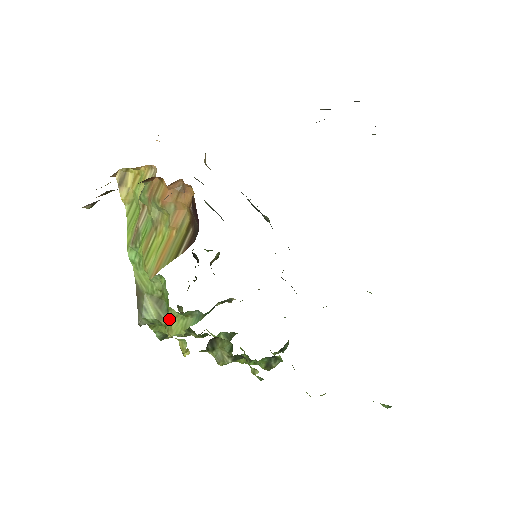
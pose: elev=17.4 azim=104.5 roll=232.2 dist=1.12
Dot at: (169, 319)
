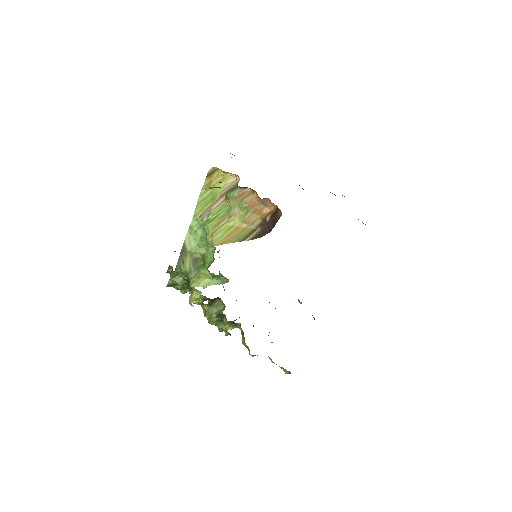
Dot at: (197, 275)
